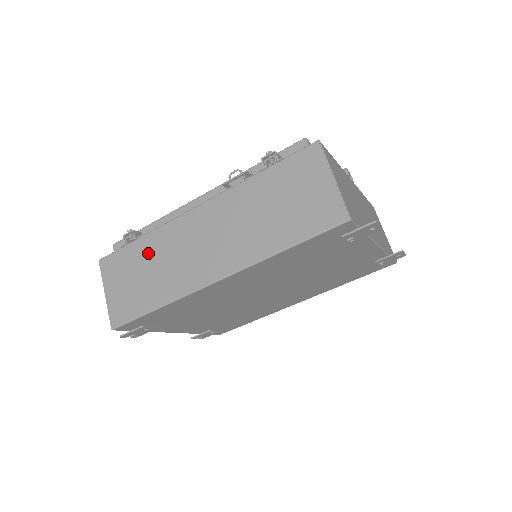
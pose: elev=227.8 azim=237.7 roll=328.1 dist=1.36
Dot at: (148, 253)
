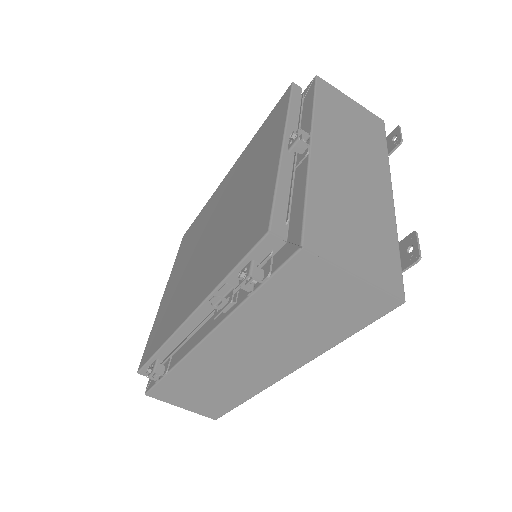
Dot at: (191, 380)
